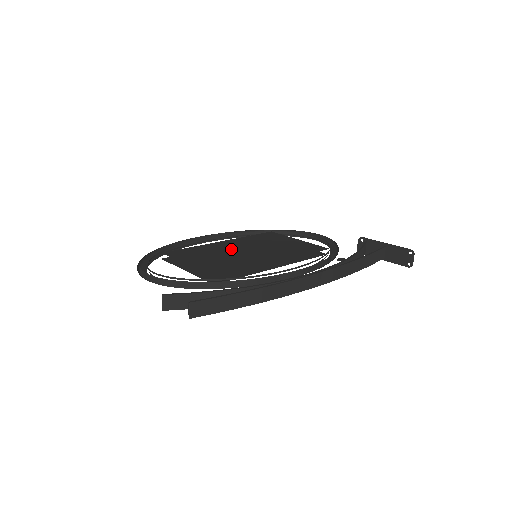
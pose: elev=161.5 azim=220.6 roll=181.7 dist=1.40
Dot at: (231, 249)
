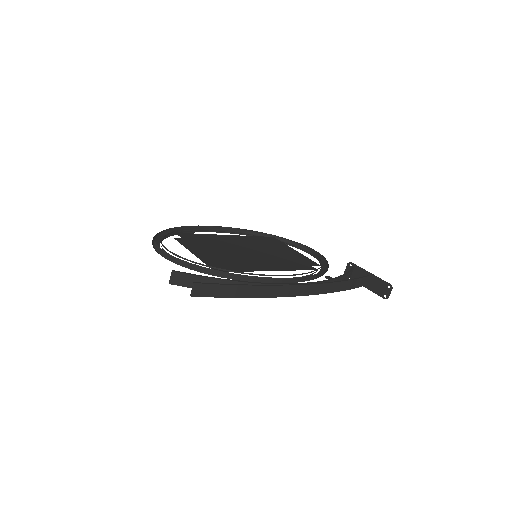
Dot at: (236, 244)
